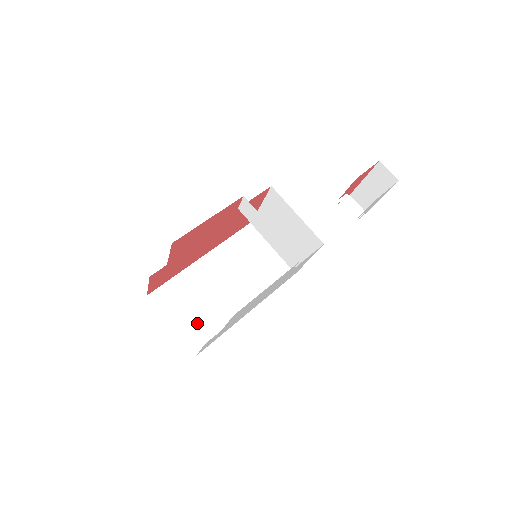
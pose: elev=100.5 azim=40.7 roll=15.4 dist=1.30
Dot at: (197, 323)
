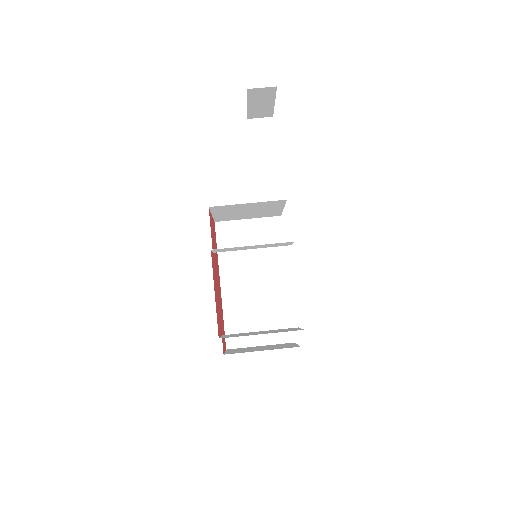
Dot at: (271, 325)
